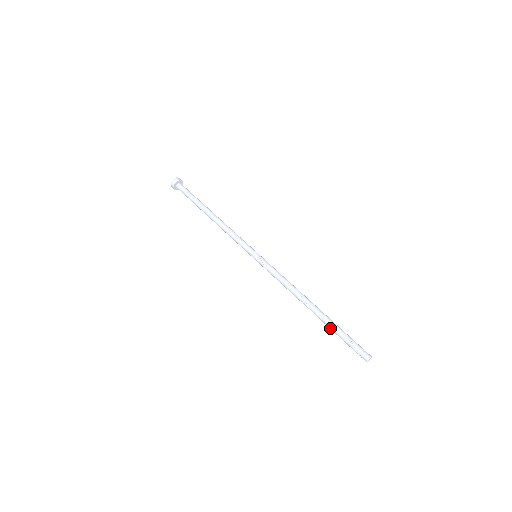
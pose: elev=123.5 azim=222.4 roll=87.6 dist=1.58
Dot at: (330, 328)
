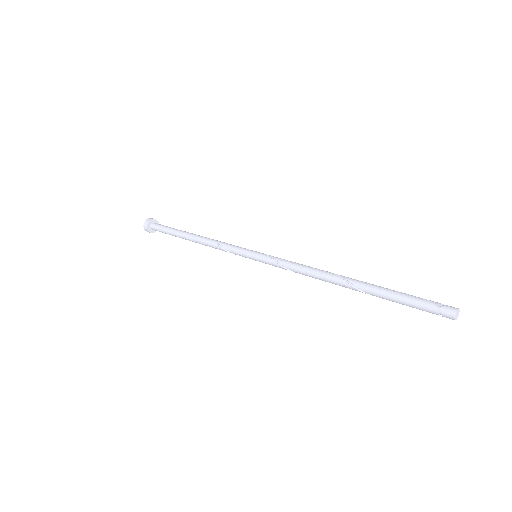
Dot at: (382, 290)
